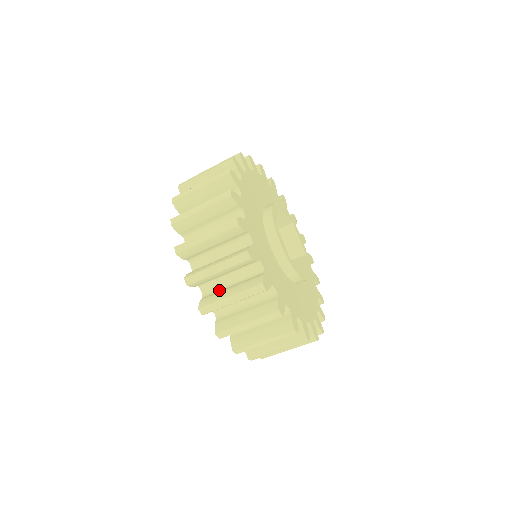
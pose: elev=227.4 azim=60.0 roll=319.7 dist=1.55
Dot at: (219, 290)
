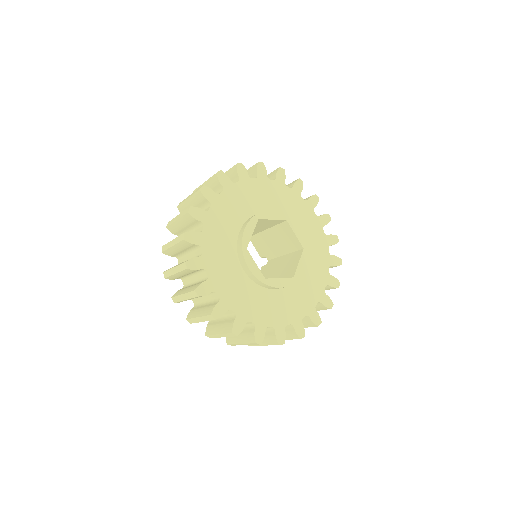
Dot at: occluded
